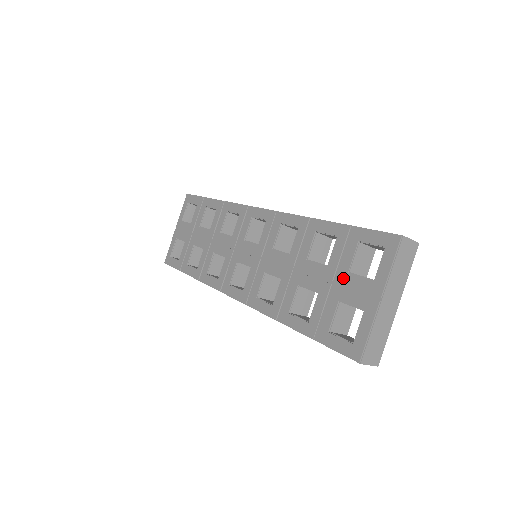
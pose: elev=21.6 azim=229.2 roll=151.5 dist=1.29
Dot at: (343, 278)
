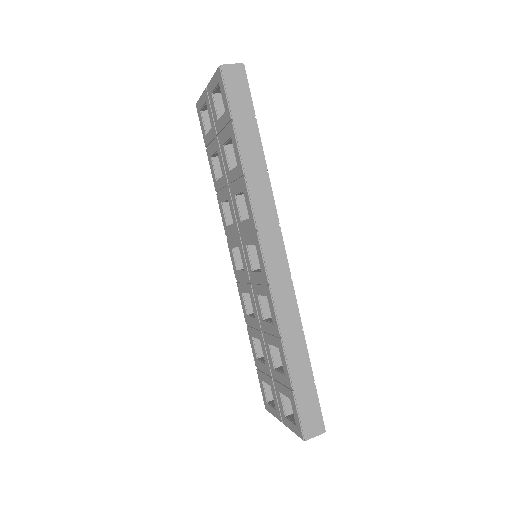
Dot at: (276, 388)
